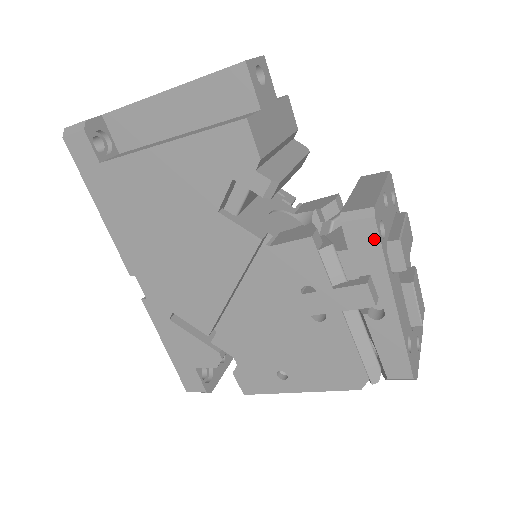
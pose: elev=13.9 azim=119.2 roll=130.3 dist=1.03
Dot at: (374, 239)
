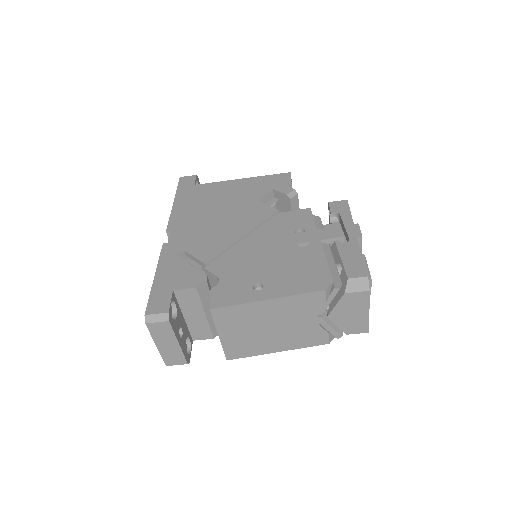
Dot at: (346, 207)
